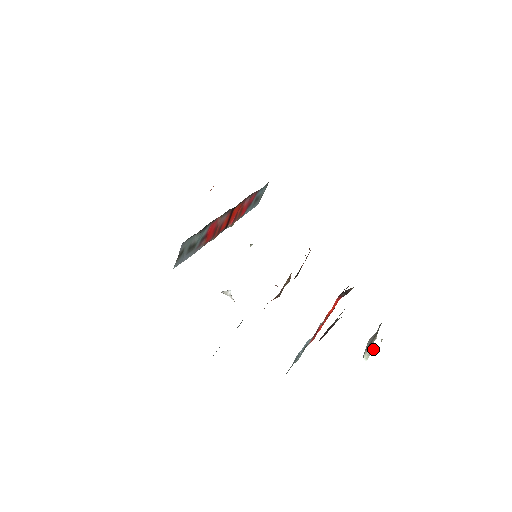
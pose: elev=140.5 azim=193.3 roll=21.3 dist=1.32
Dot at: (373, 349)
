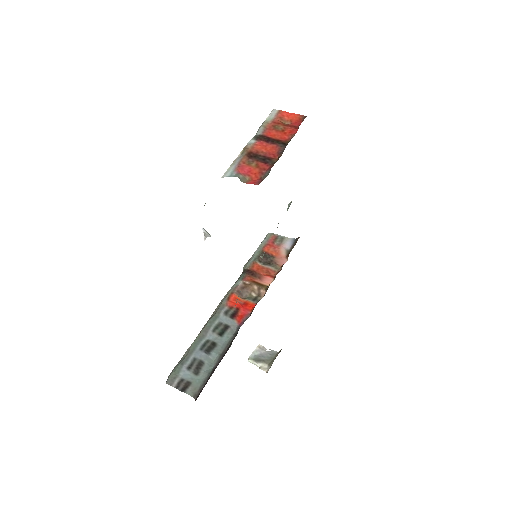
Dot at: occluded
